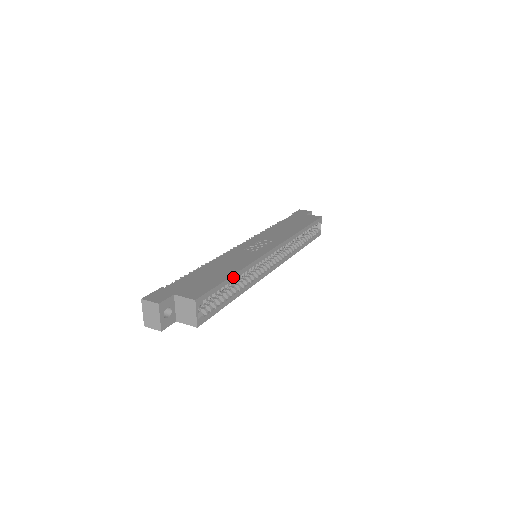
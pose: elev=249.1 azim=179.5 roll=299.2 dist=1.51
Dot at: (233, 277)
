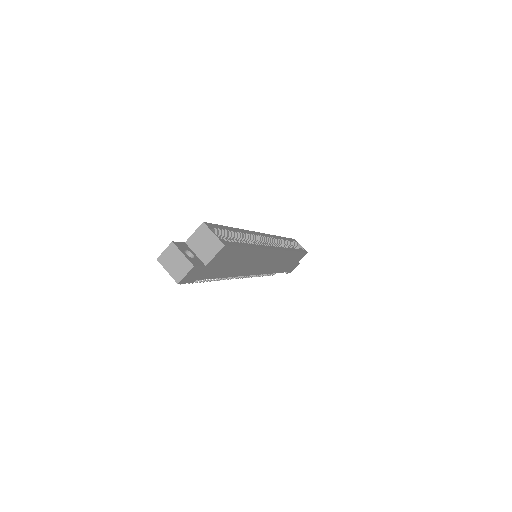
Dot at: (234, 229)
